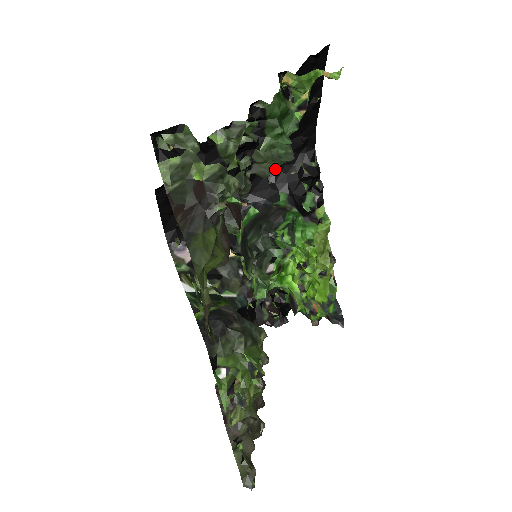
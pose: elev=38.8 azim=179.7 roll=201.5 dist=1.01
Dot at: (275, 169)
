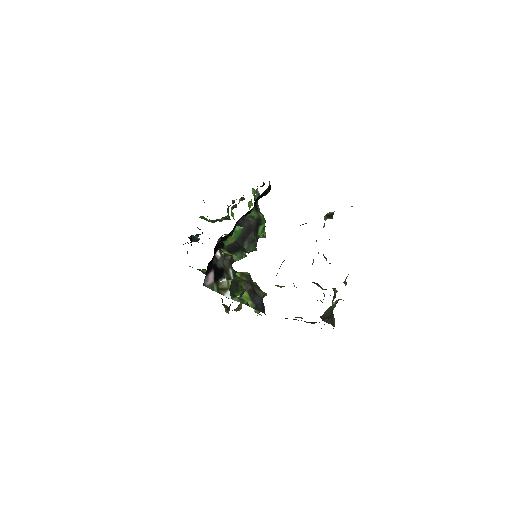
Dot at: occluded
